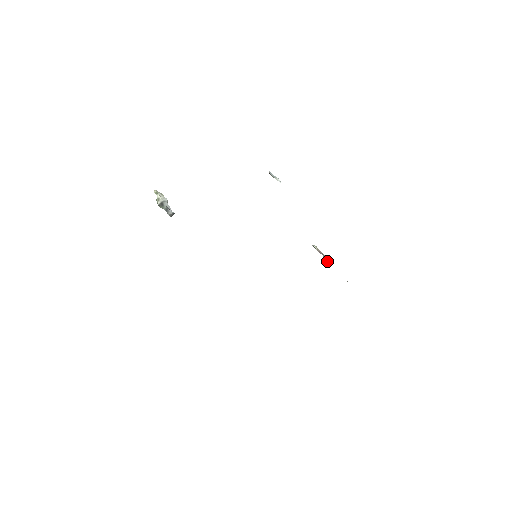
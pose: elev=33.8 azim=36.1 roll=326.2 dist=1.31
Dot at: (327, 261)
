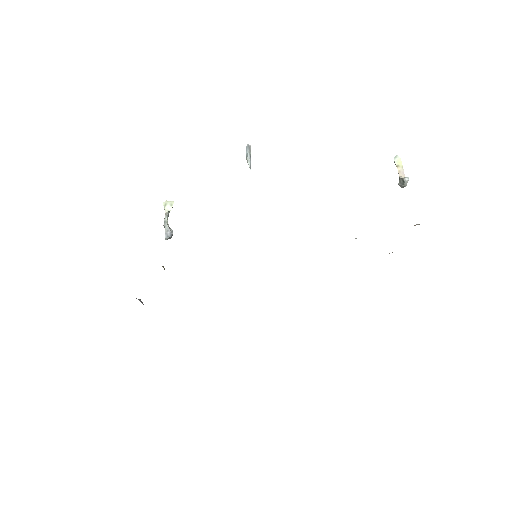
Dot at: occluded
